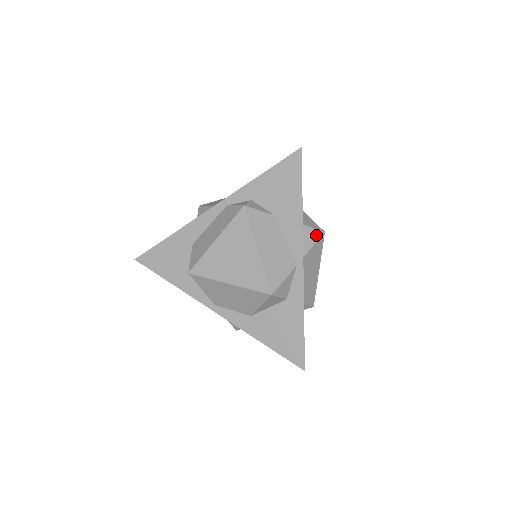
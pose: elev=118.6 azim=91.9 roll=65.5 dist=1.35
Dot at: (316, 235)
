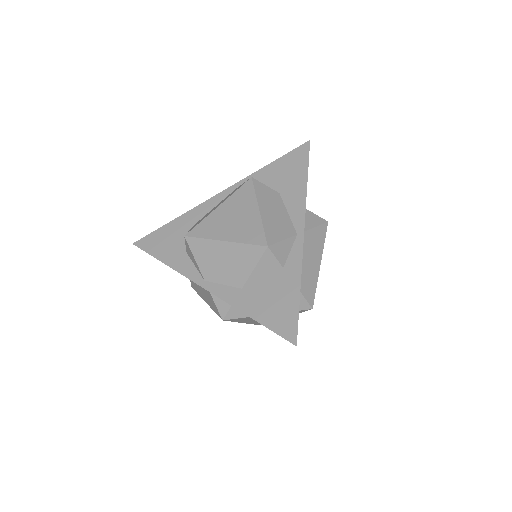
Dot at: (319, 221)
